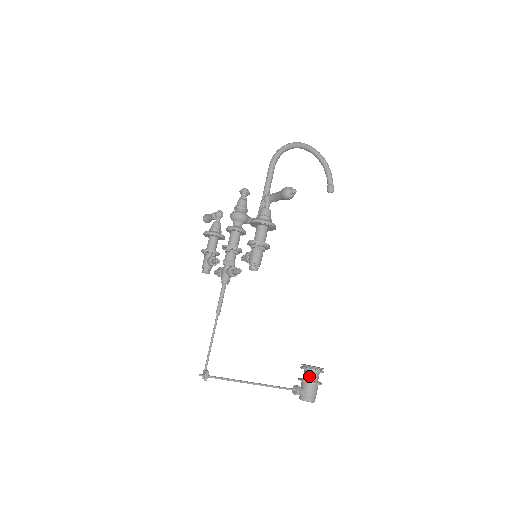
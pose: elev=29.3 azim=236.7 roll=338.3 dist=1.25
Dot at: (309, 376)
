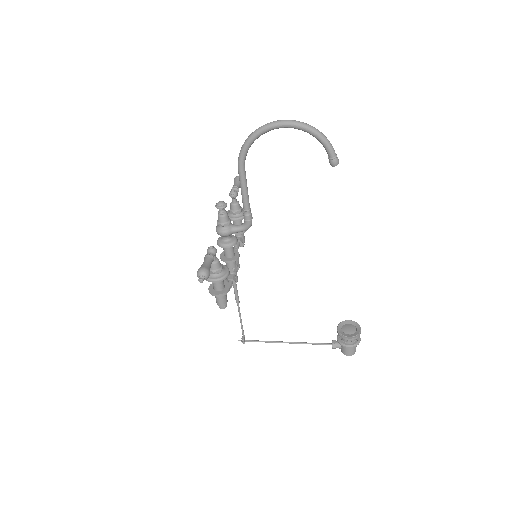
Dot at: occluded
